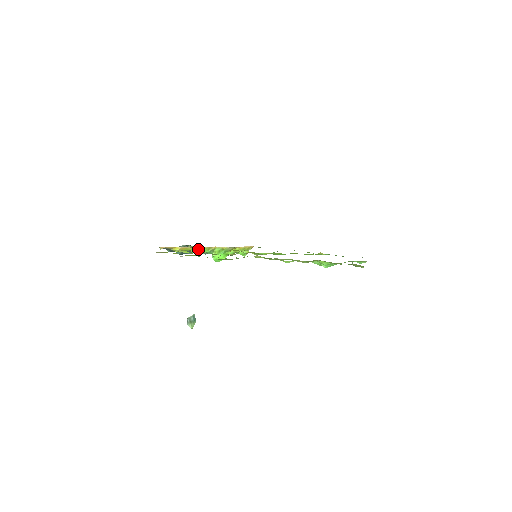
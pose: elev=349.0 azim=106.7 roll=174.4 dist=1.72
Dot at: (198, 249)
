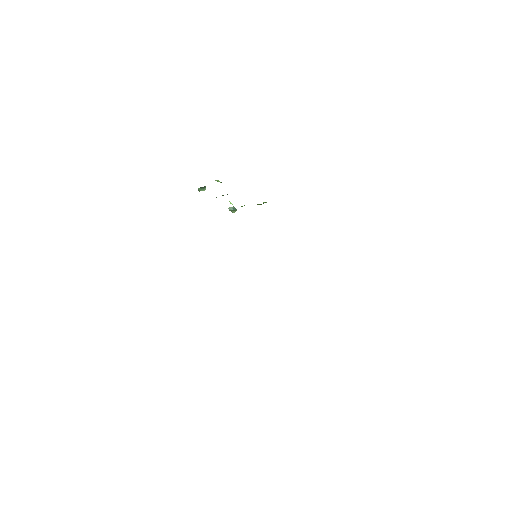
Dot at: occluded
